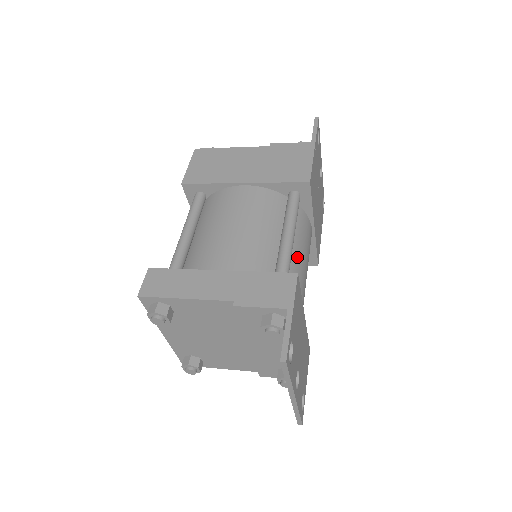
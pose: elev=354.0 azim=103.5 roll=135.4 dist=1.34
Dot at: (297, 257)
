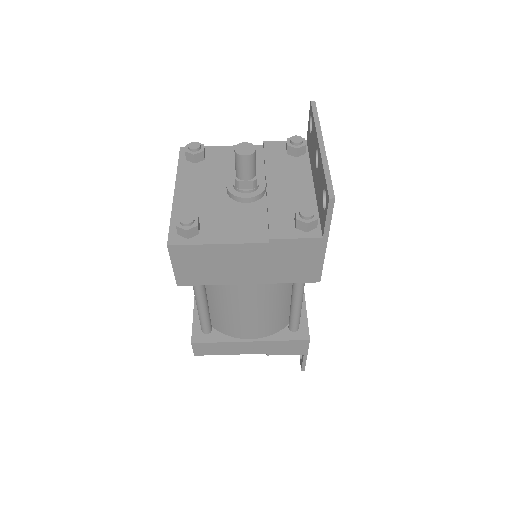
Dot at: occluded
